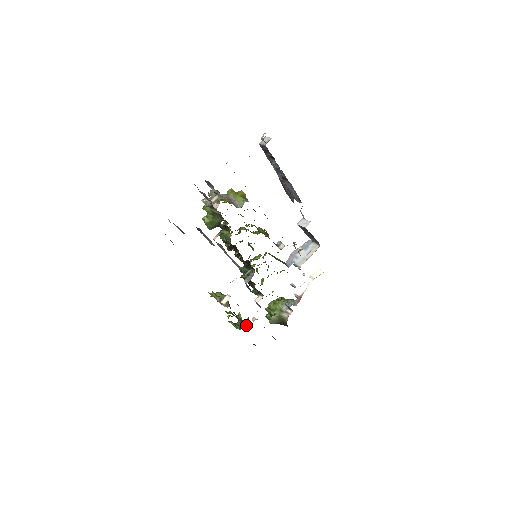
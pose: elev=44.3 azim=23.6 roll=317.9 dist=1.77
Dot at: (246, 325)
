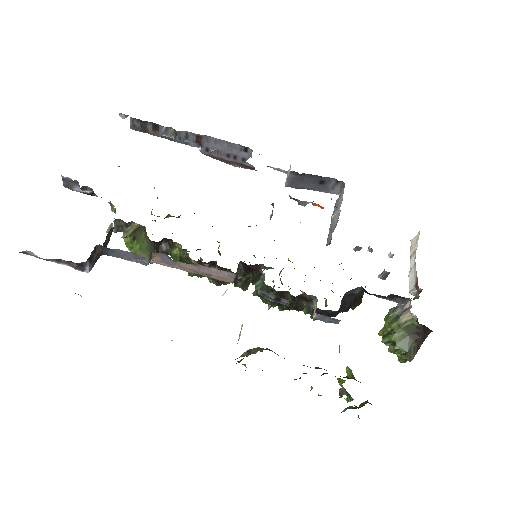
Dot at: (349, 378)
